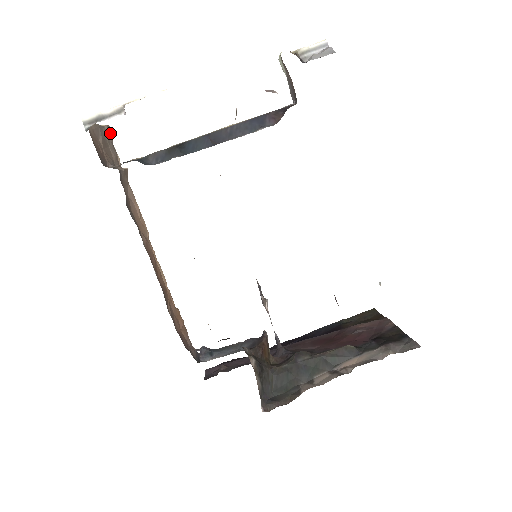
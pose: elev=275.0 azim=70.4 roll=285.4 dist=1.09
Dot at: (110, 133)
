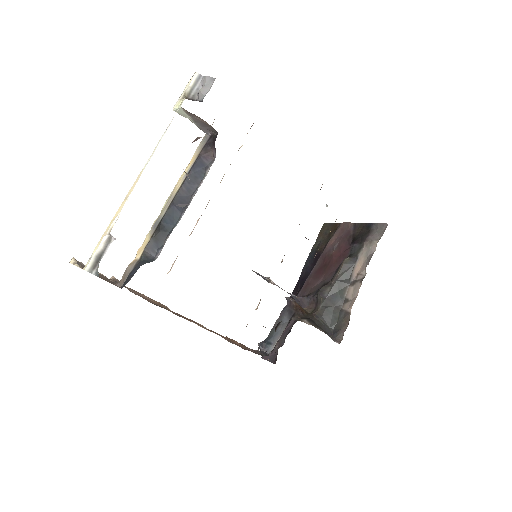
Dot at: (80, 262)
